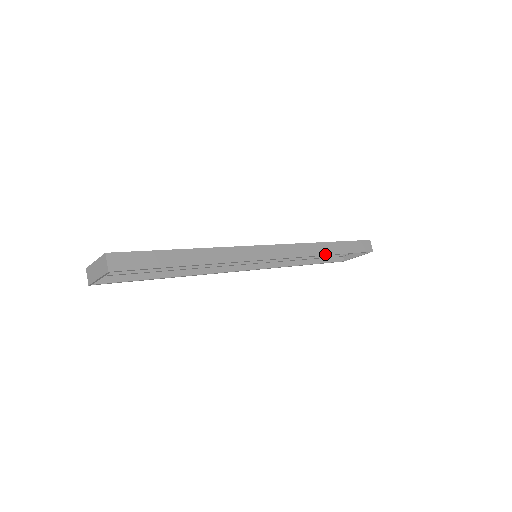
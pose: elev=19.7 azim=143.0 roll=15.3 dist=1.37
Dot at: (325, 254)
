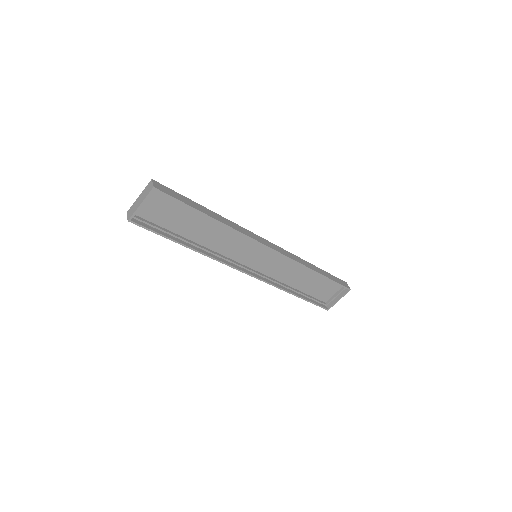
Dot at: (312, 269)
